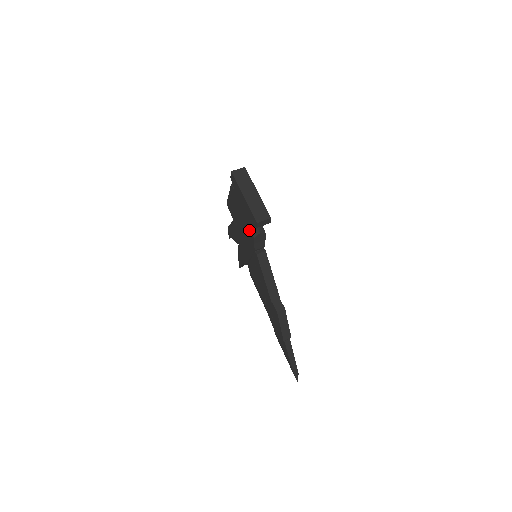
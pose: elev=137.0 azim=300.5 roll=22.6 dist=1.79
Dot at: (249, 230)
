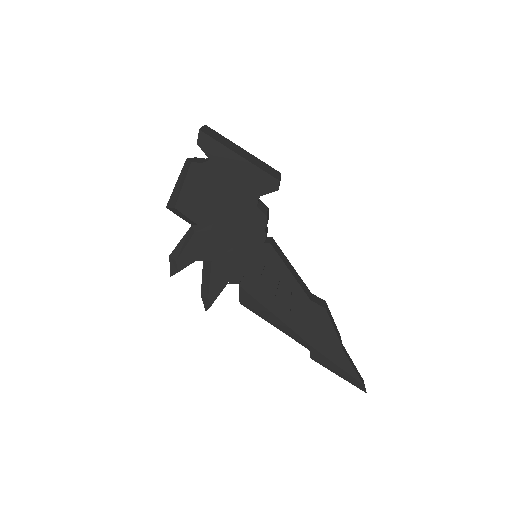
Dot at: (252, 210)
